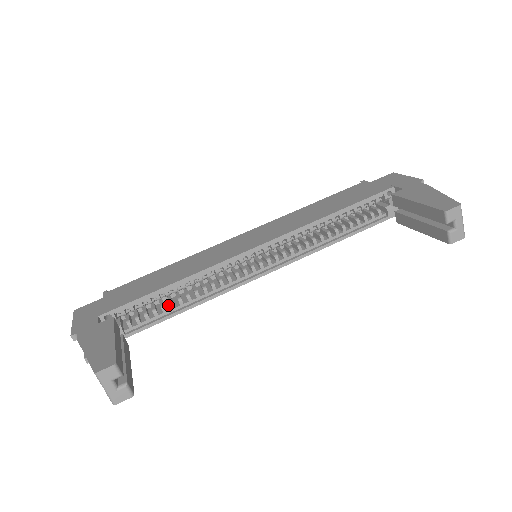
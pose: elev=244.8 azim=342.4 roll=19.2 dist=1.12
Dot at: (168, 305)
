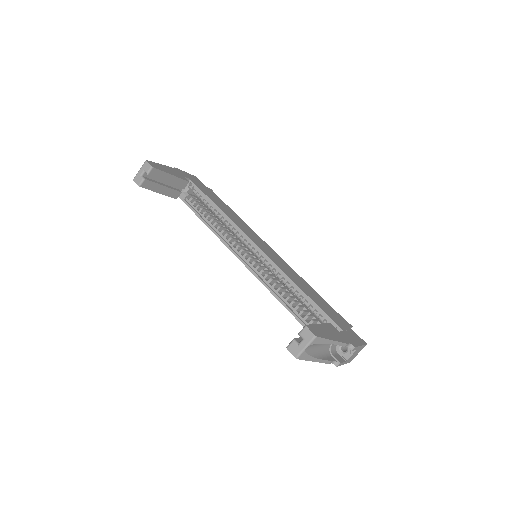
Dot at: occluded
